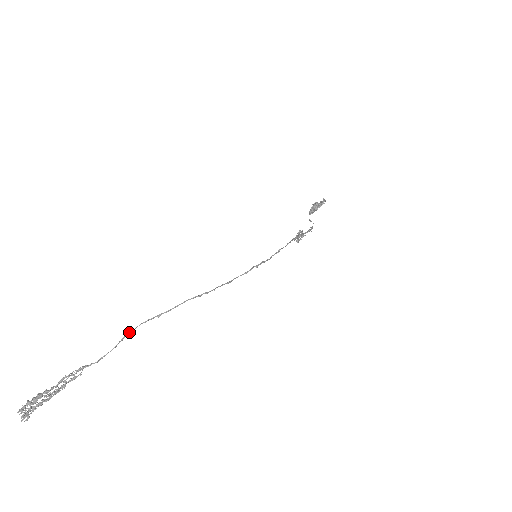
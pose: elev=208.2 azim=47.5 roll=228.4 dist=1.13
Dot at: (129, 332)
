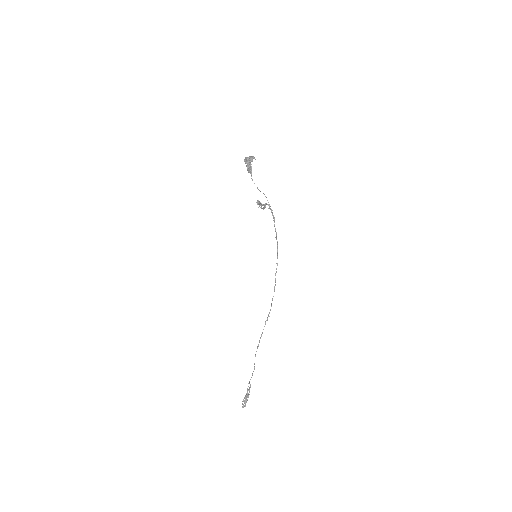
Dot at: occluded
